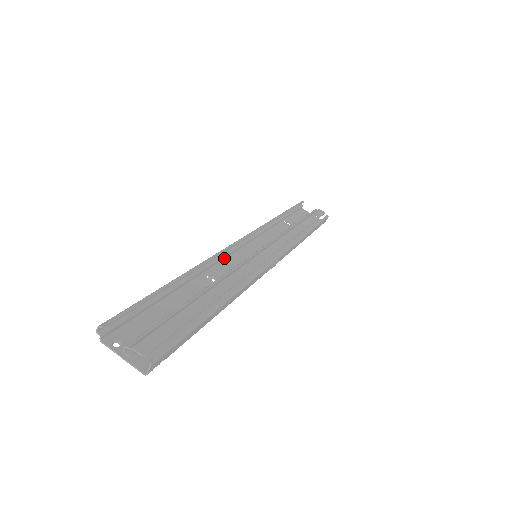
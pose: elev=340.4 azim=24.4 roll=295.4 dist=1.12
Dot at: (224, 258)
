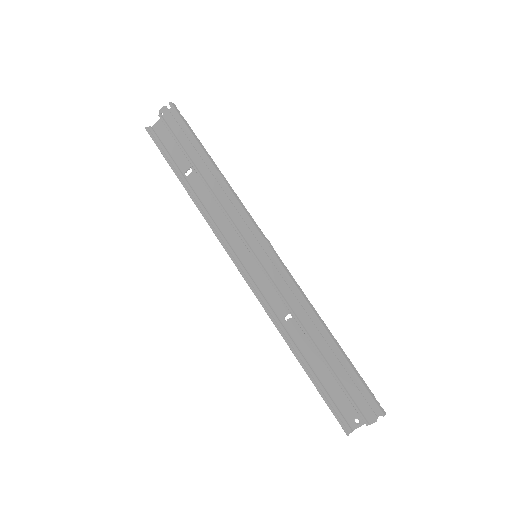
Dot at: (260, 292)
